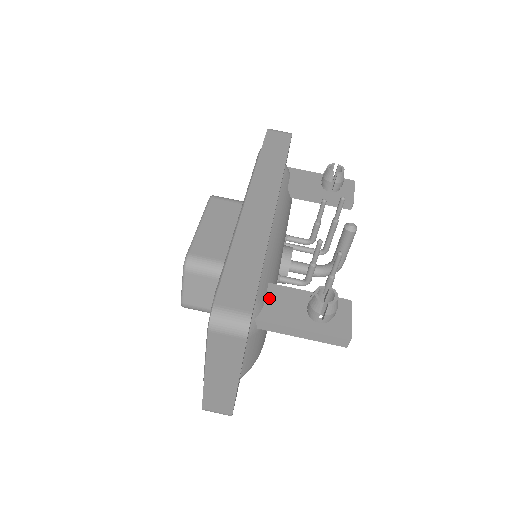
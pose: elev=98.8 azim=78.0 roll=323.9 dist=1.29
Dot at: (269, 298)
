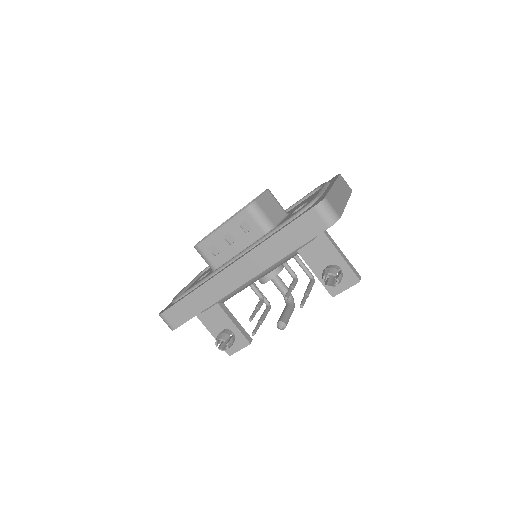
Dot at: (210, 310)
